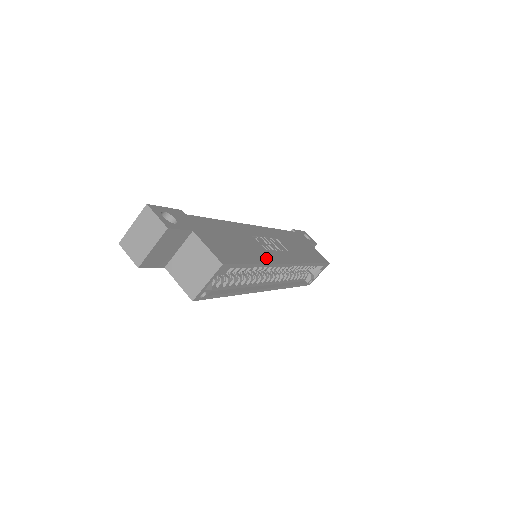
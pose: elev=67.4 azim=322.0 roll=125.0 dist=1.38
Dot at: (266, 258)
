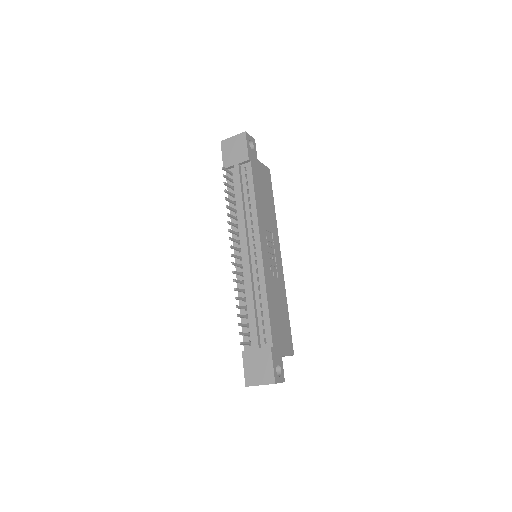
Dot at: (283, 289)
